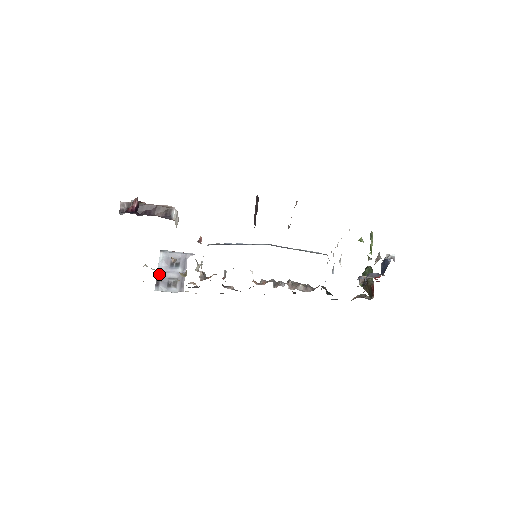
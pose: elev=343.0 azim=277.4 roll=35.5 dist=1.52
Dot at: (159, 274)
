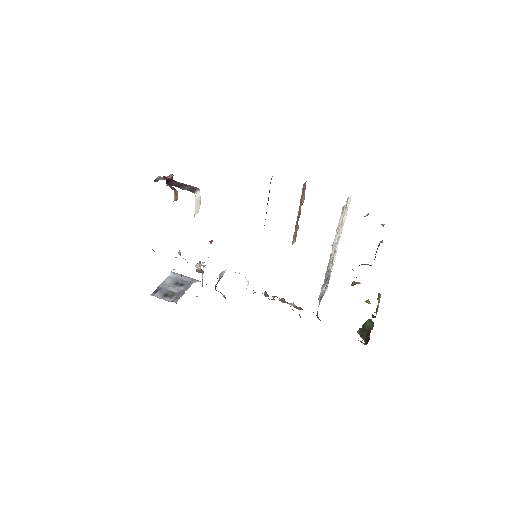
Dot at: (161, 286)
